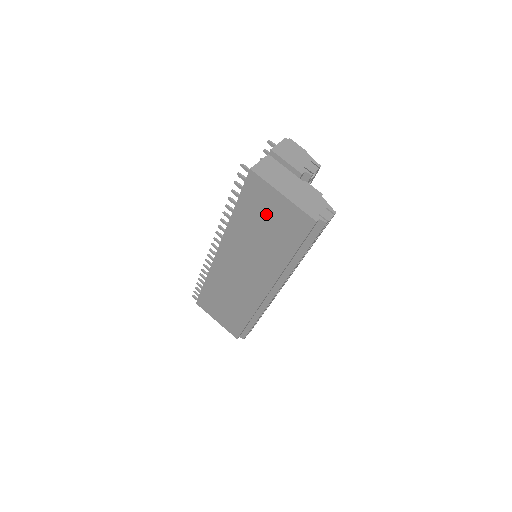
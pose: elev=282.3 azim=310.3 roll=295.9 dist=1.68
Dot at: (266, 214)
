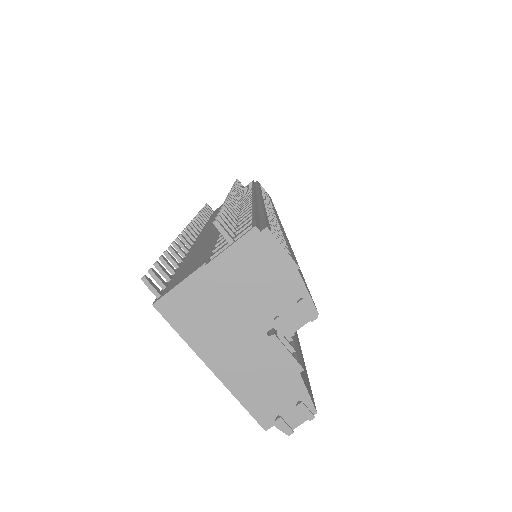
Dot at: occluded
